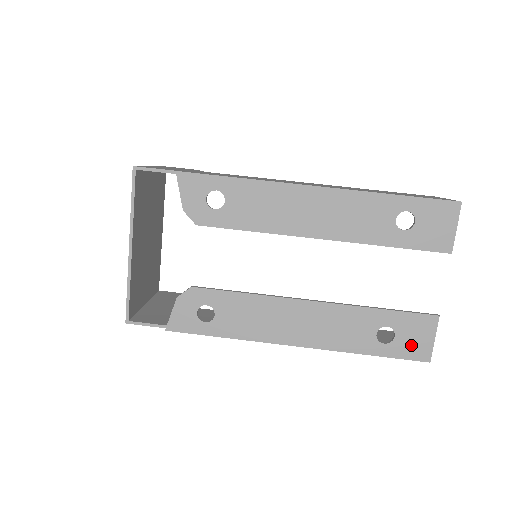
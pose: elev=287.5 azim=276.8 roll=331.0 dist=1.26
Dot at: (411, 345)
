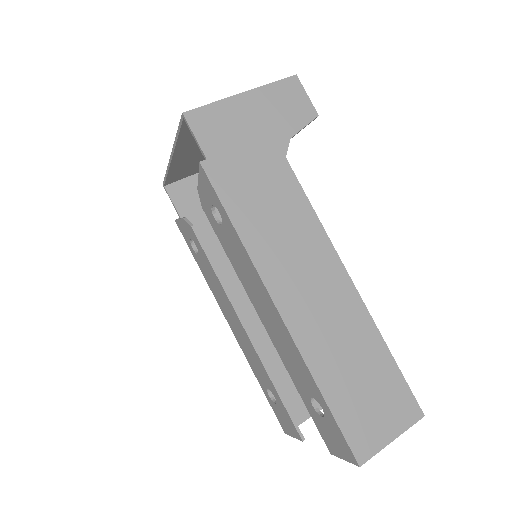
Dot at: (281, 418)
